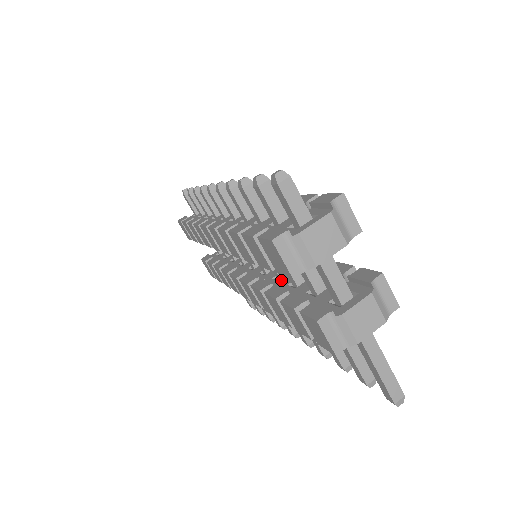
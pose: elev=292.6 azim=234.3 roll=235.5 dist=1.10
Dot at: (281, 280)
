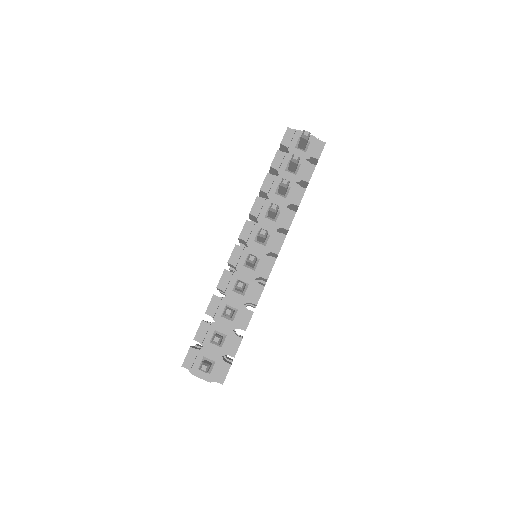
Dot at: occluded
